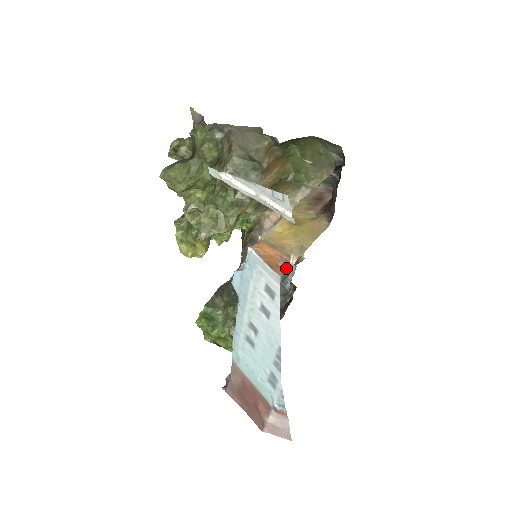
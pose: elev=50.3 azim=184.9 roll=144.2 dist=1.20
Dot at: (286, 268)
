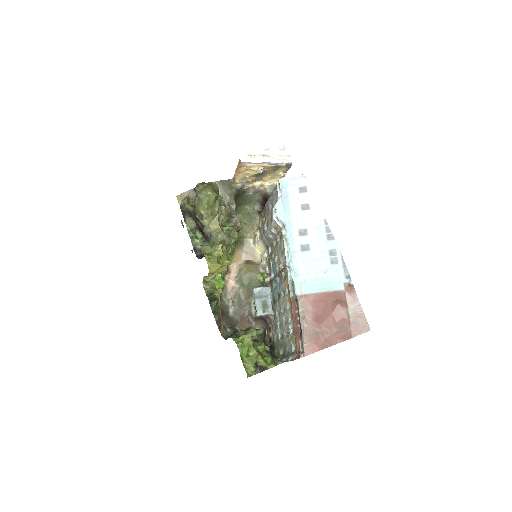
Dot at: occluded
